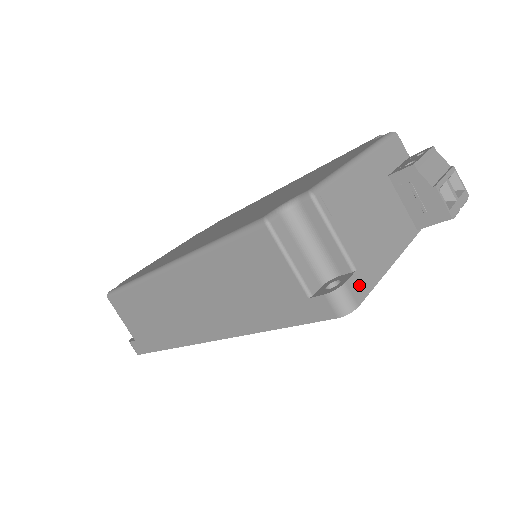
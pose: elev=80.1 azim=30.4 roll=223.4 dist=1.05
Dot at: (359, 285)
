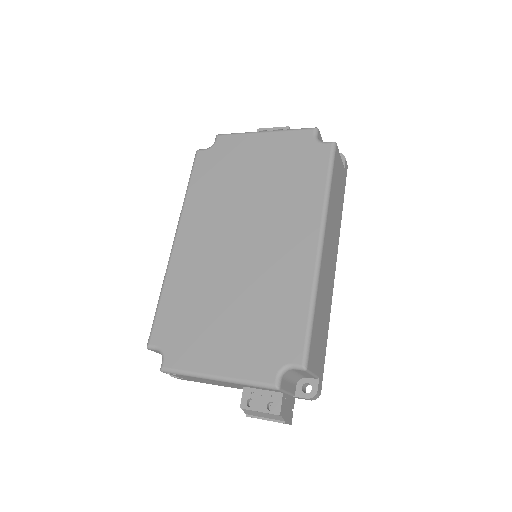
Dot at: (184, 379)
